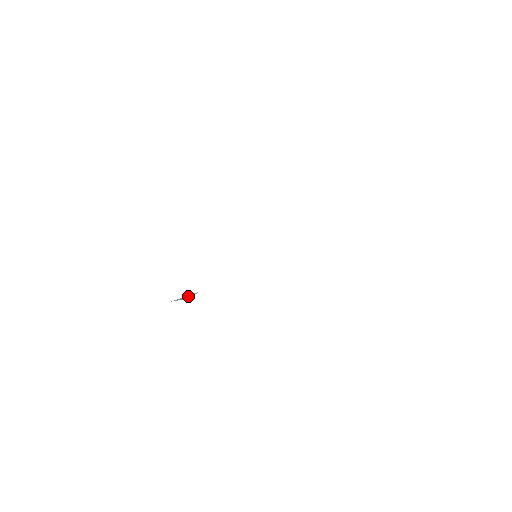
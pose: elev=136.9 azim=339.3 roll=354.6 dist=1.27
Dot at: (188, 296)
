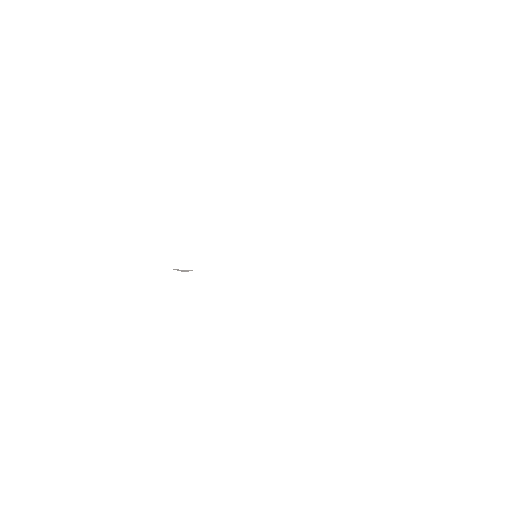
Dot at: (185, 270)
